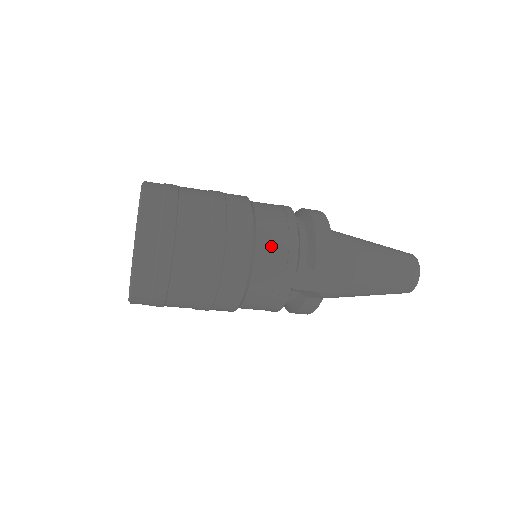
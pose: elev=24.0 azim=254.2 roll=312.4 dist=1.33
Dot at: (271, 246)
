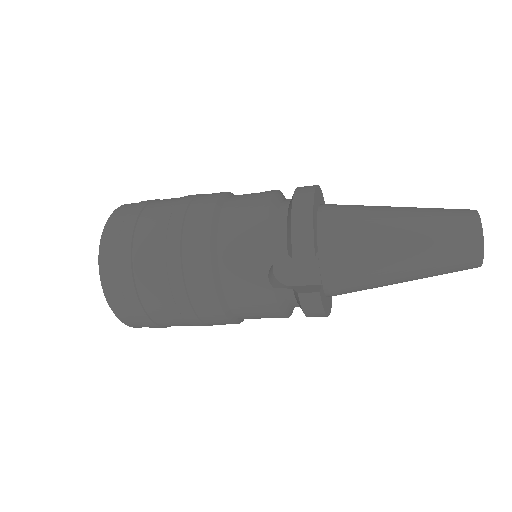
Dot at: (235, 239)
